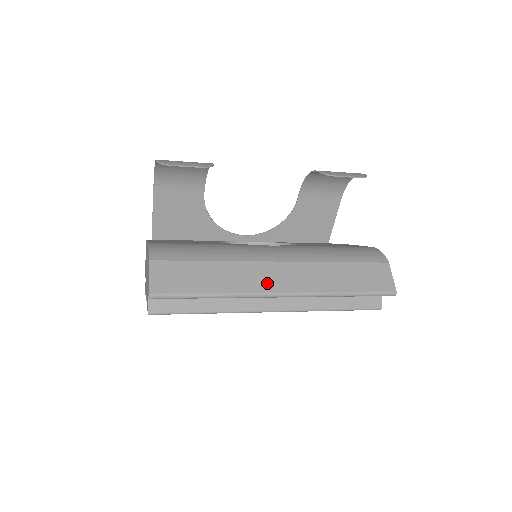
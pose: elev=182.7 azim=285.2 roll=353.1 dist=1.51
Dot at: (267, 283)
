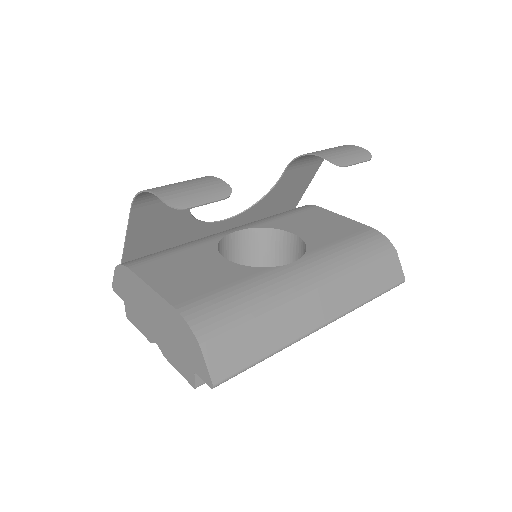
Dot at: (312, 319)
